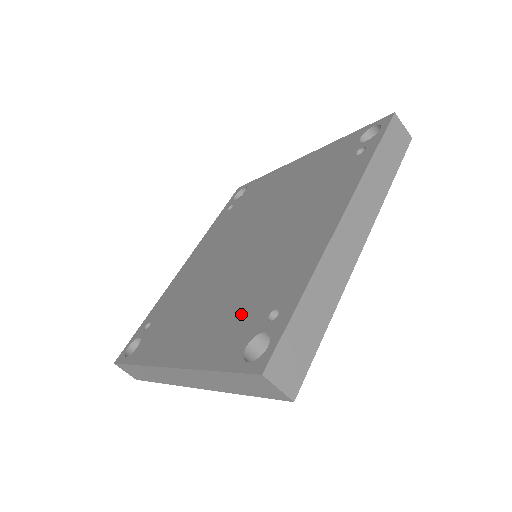
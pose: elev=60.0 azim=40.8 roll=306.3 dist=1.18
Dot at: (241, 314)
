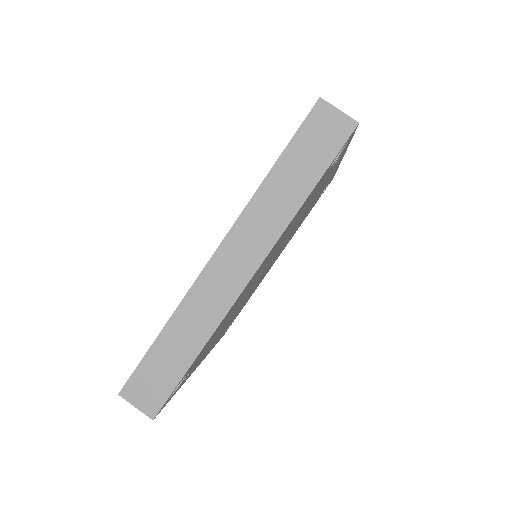
Dot at: occluded
